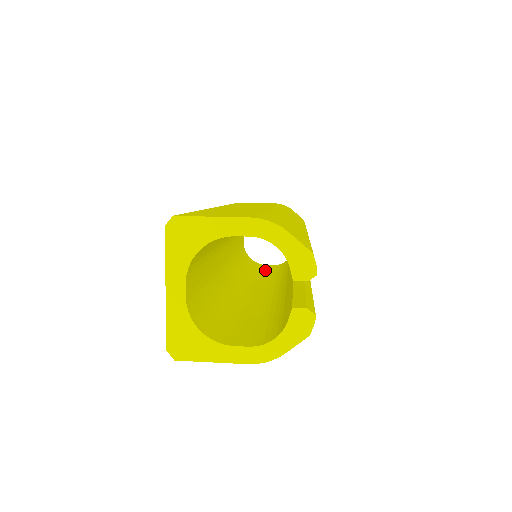
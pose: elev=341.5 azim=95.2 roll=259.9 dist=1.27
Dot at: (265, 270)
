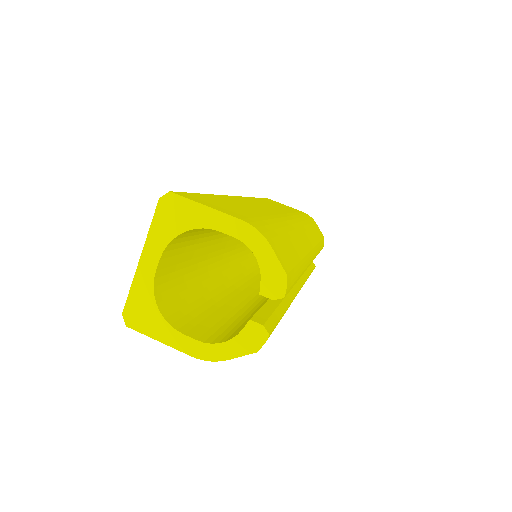
Dot at: occluded
